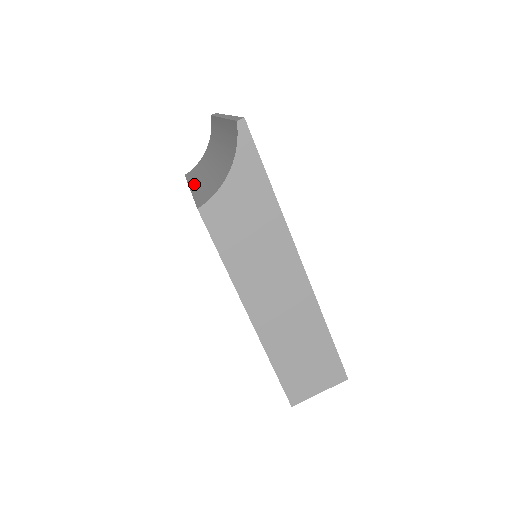
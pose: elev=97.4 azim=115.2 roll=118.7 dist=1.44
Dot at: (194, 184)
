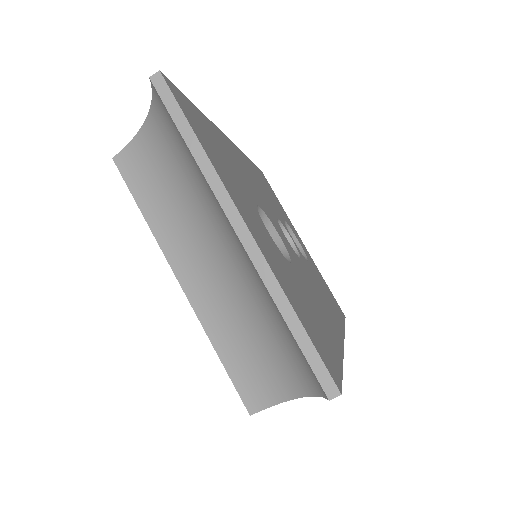
Dot at: (182, 273)
